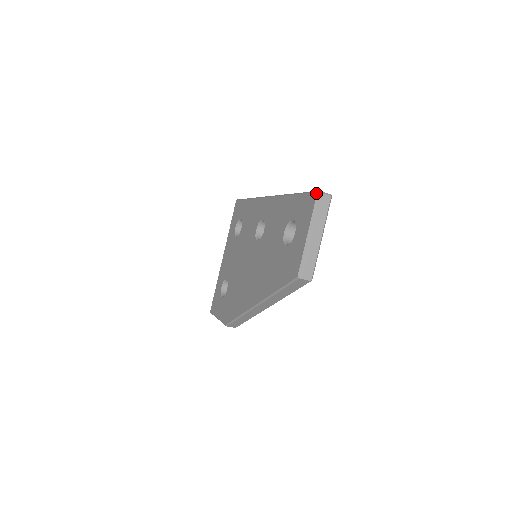
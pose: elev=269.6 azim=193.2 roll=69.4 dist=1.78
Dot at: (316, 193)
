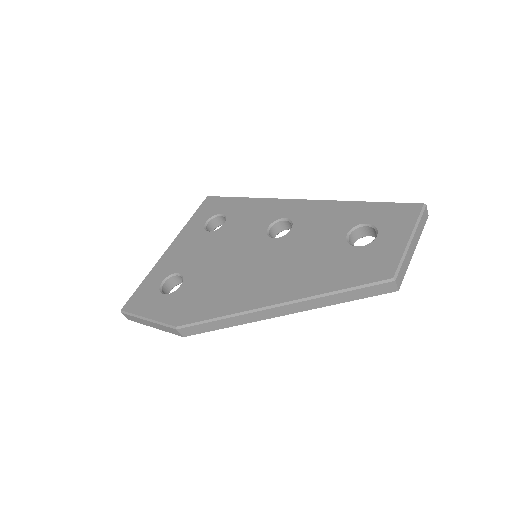
Dot at: (422, 204)
